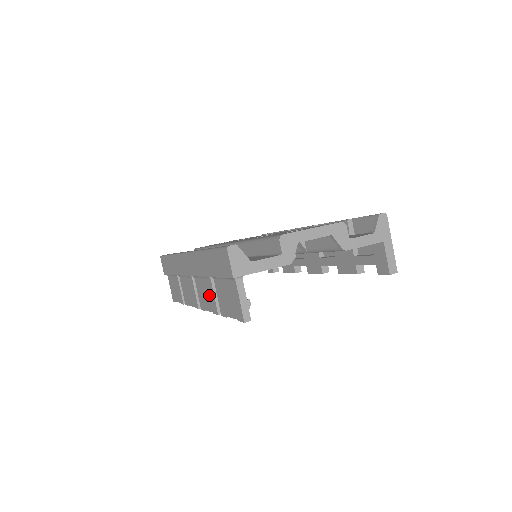
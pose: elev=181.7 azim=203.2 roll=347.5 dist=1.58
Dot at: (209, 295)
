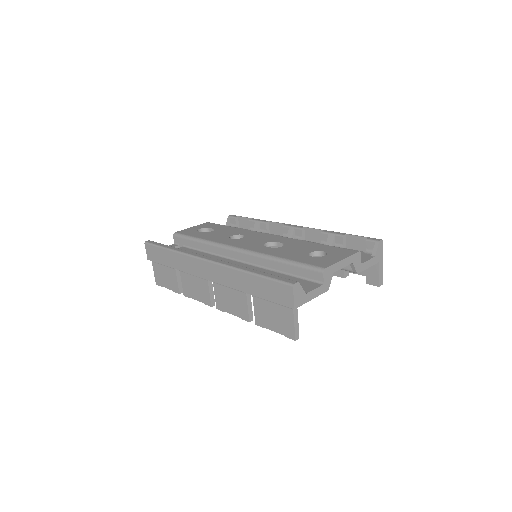
Dot at: (238, 304)
